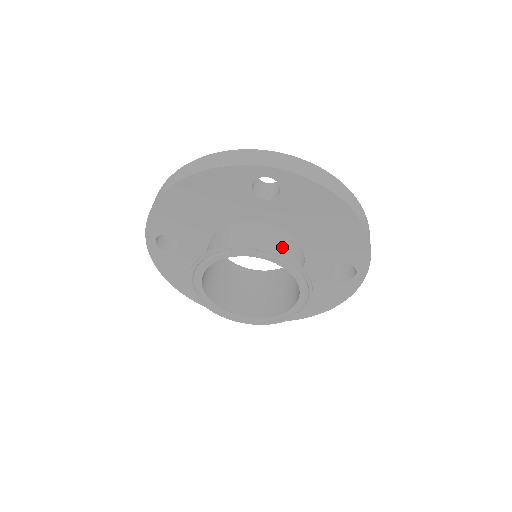
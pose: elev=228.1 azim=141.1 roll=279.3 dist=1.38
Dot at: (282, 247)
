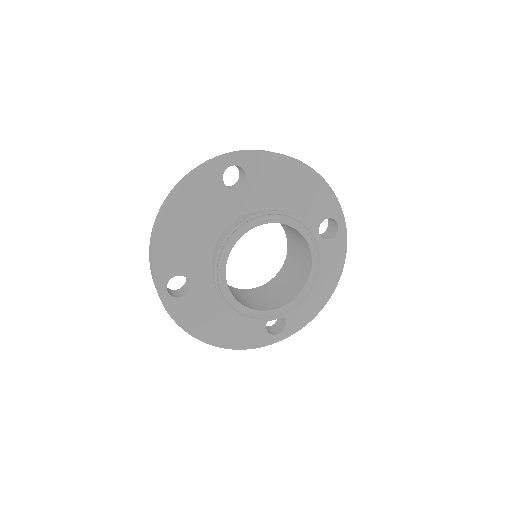
Dot at: occluded
